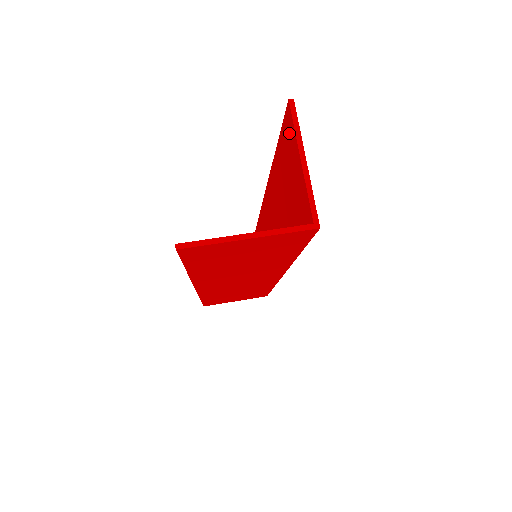
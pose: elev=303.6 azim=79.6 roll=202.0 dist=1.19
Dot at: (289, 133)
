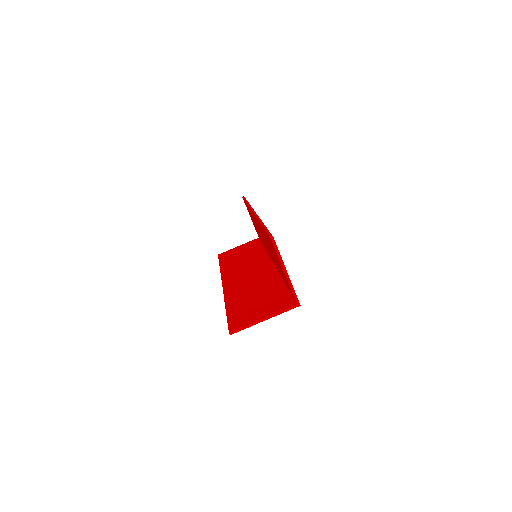
Dot at: (273, 248)
